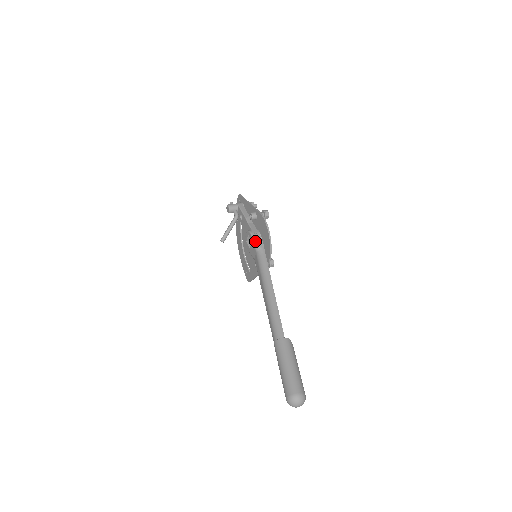
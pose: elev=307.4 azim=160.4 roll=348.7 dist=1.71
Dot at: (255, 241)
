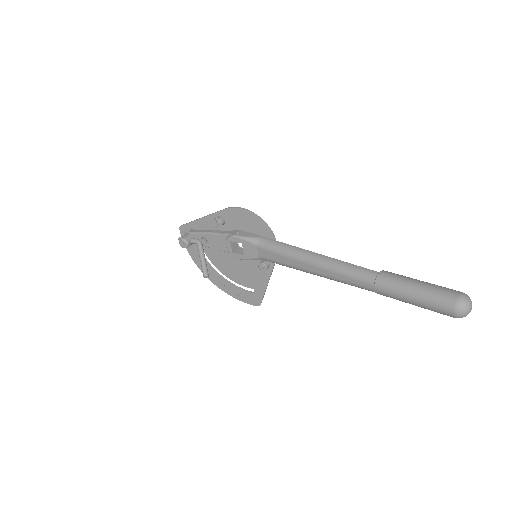
Dot at: (246, 237)
